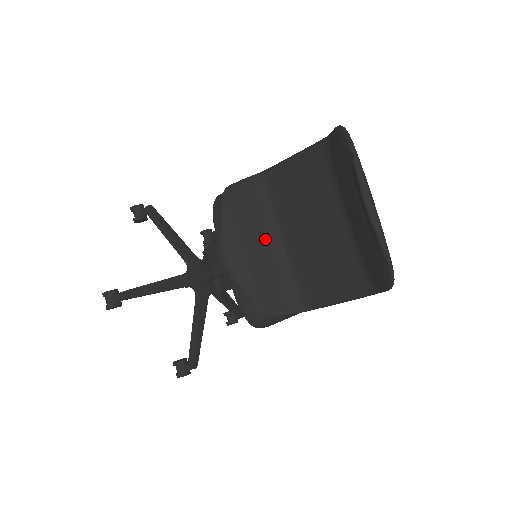
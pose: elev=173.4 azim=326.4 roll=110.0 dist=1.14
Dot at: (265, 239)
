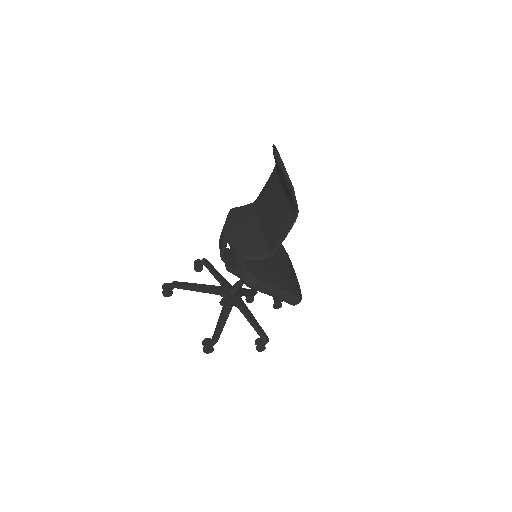
Dot at: (250, 225)
